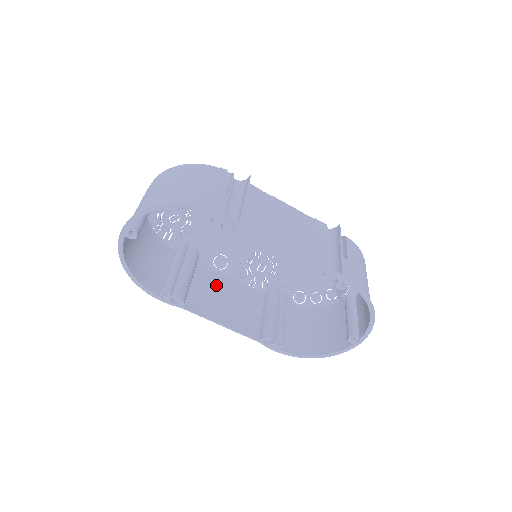
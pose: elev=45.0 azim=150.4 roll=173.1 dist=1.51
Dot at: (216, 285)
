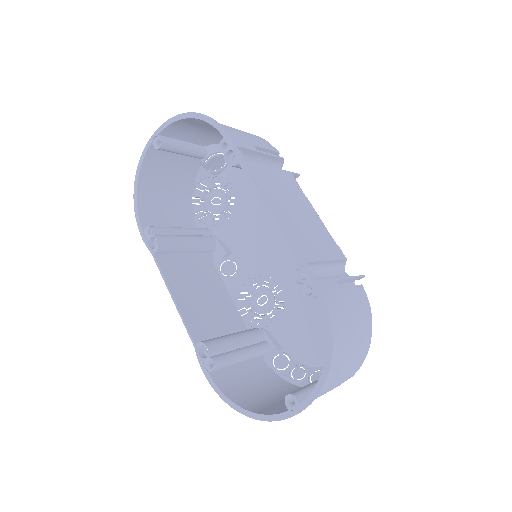
Dot at: (205, 277)
